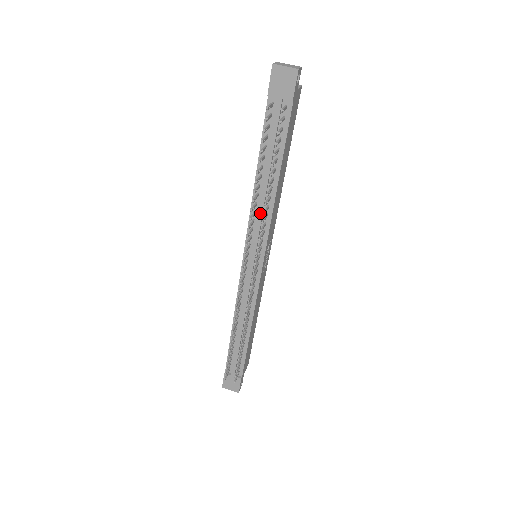
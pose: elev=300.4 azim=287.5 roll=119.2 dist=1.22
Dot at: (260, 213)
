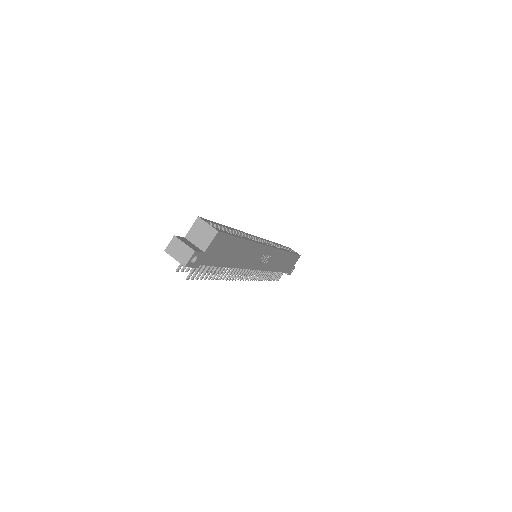
Dot at: occluded
